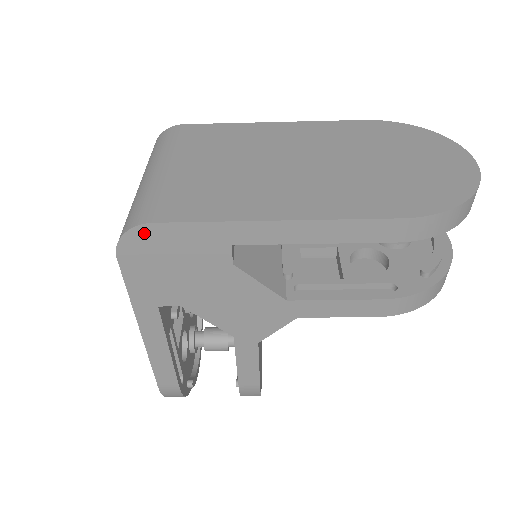
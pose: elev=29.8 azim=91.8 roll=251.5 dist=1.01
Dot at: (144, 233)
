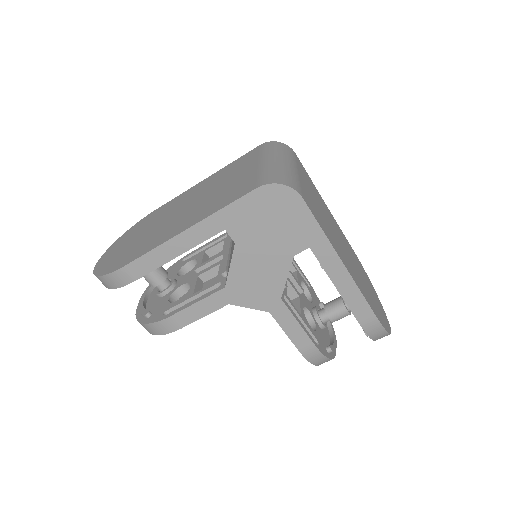
Dot at: (291, 196)
